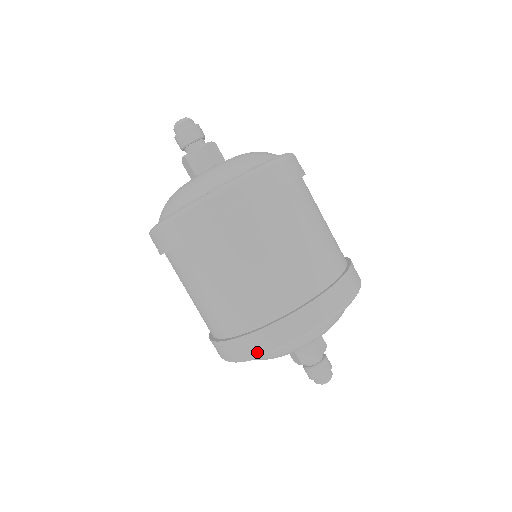
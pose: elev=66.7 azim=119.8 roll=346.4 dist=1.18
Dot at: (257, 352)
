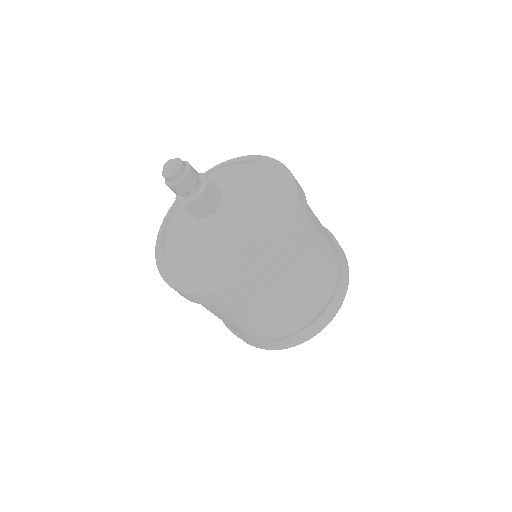
Dot at: (273, 349)
